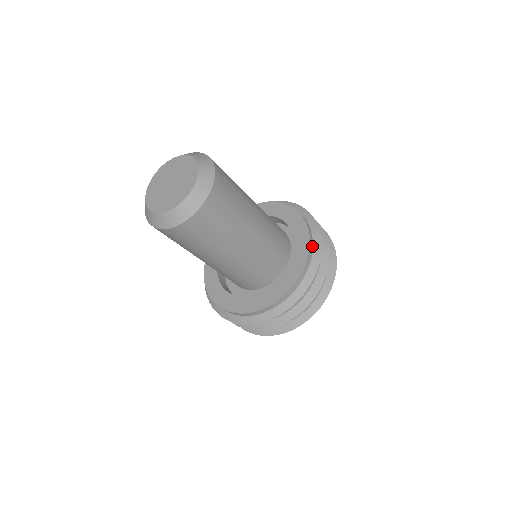
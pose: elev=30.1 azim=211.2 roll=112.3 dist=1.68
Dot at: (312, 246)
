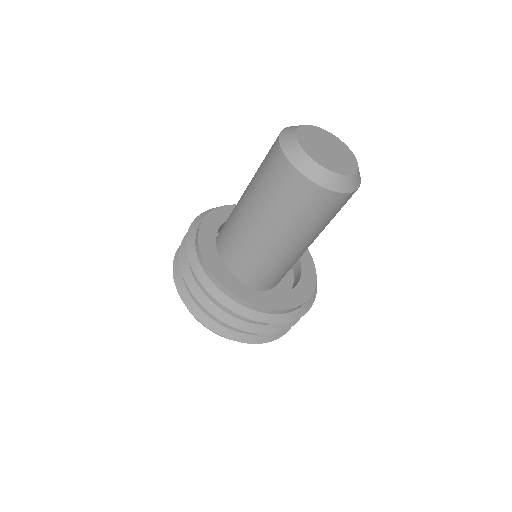
Dot at: occluded
